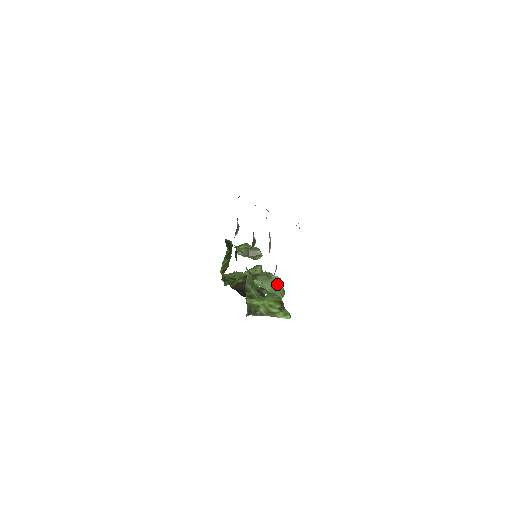
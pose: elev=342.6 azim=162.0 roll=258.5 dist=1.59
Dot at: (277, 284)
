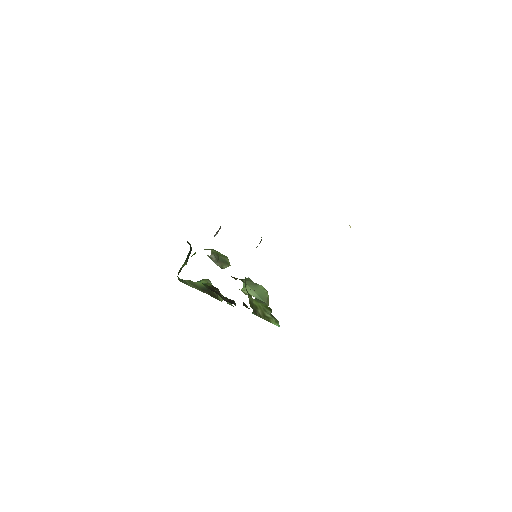
Dot at: (264, 291)
